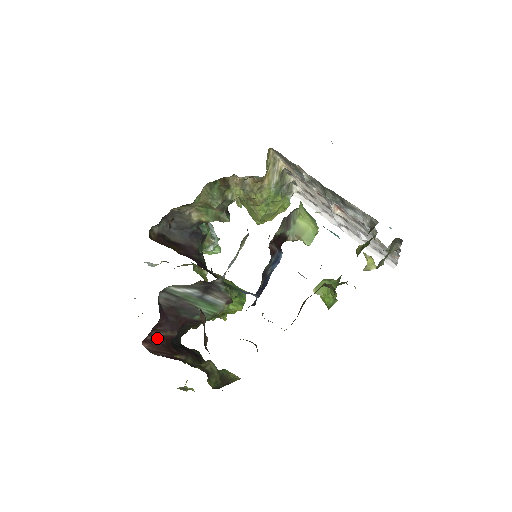
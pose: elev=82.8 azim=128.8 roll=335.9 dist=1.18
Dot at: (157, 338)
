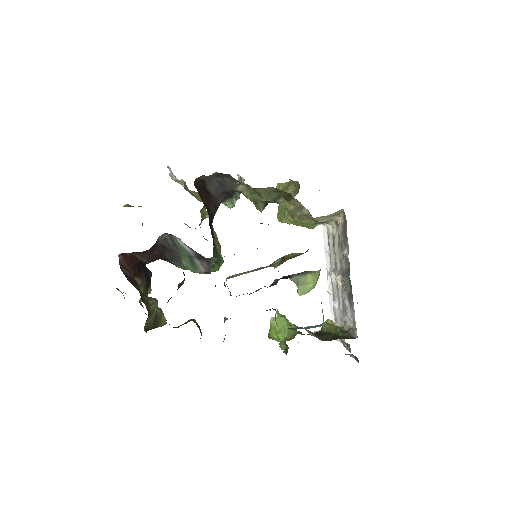
Dot at: (133, 257)
